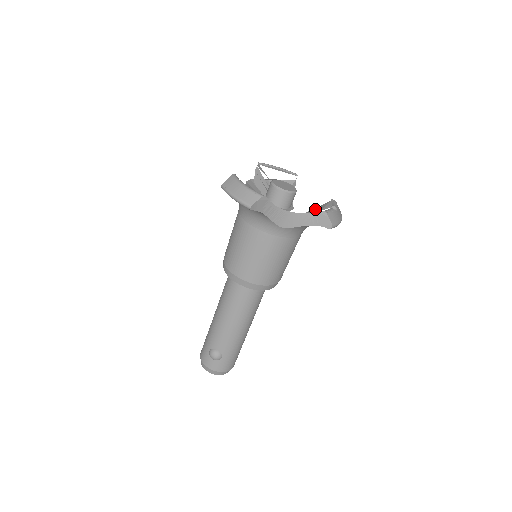
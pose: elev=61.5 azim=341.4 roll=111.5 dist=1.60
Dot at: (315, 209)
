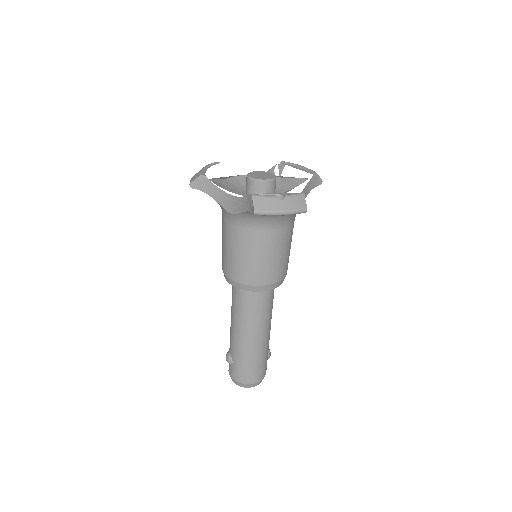
Dot at: occluded
